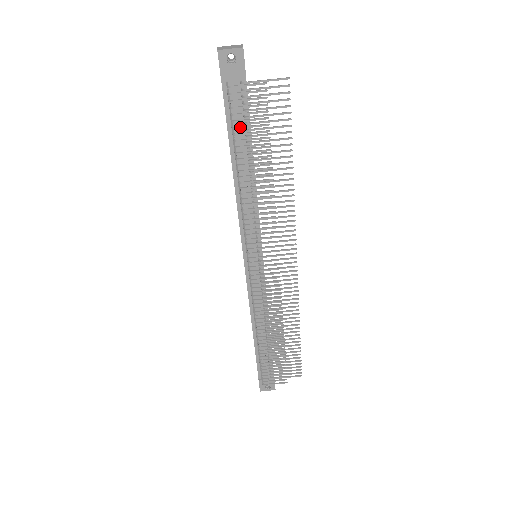
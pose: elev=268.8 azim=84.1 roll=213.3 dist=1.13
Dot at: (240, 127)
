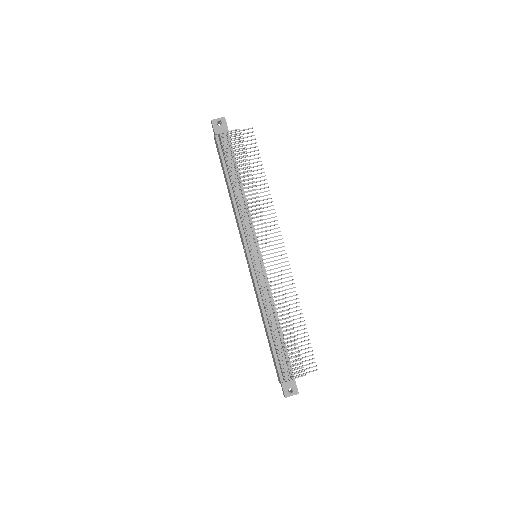
Dot at: (229, 155)
